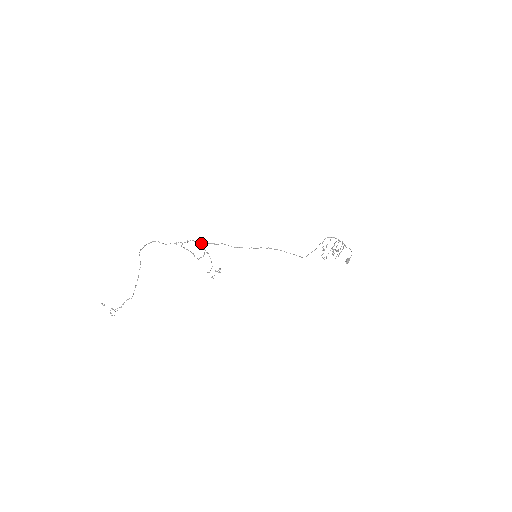
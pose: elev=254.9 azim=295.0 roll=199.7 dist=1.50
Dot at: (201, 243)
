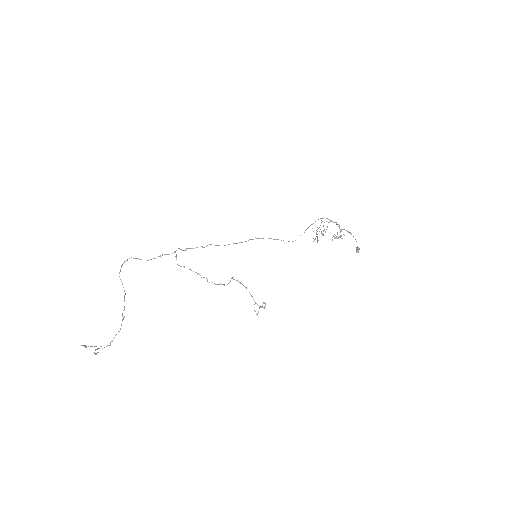
Dot at: (186, 249)
